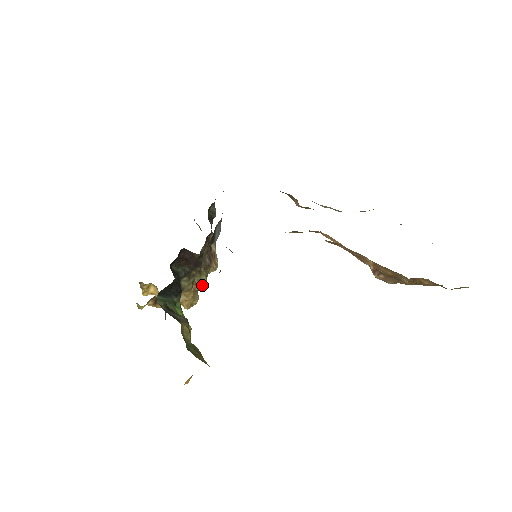
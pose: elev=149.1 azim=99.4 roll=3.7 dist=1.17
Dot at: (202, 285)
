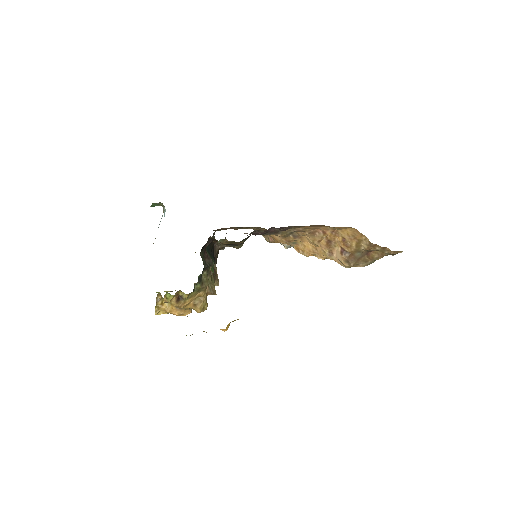
Dot at: (212, 289)
